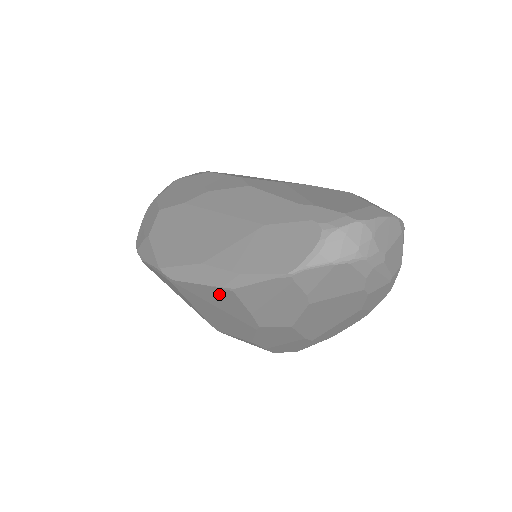
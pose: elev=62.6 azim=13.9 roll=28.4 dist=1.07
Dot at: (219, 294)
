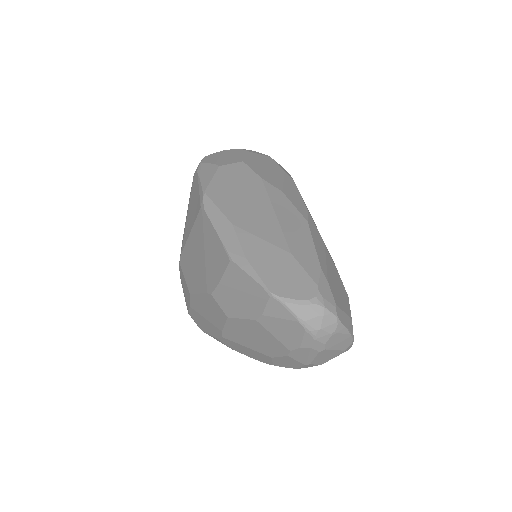
Dot at: (219, 251)
